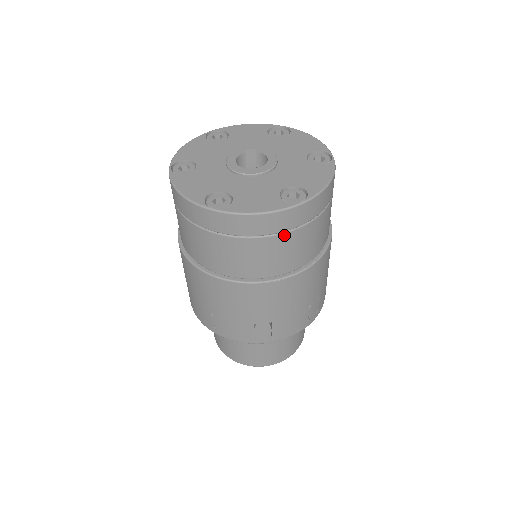
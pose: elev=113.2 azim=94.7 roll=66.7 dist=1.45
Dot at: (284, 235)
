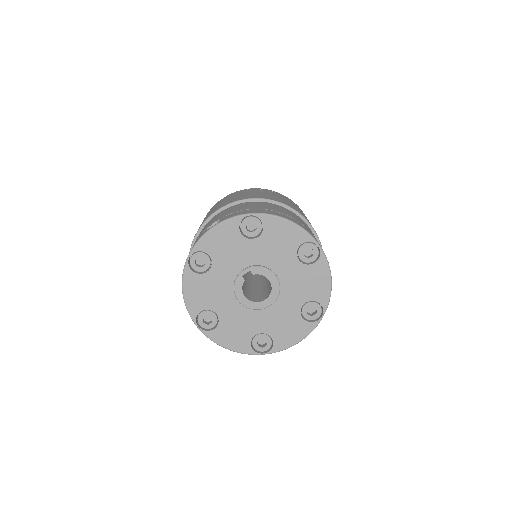
Dot at: occluded
